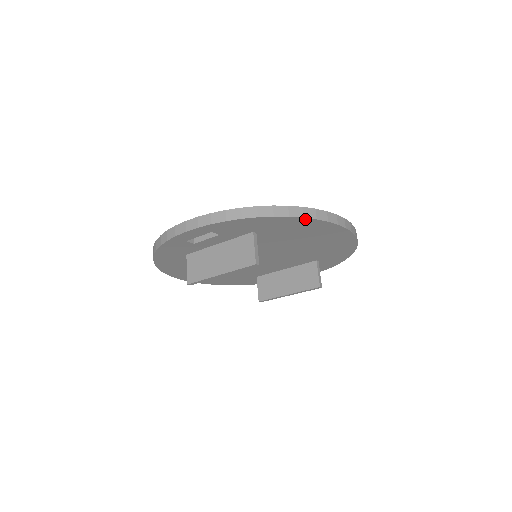
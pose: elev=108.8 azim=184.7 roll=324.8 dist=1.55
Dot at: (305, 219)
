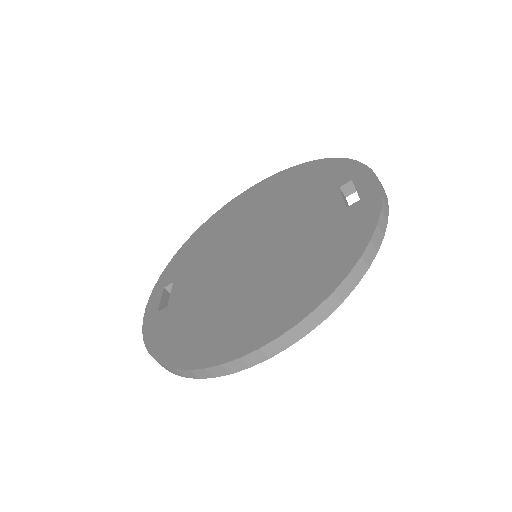
Dot at: occluded
